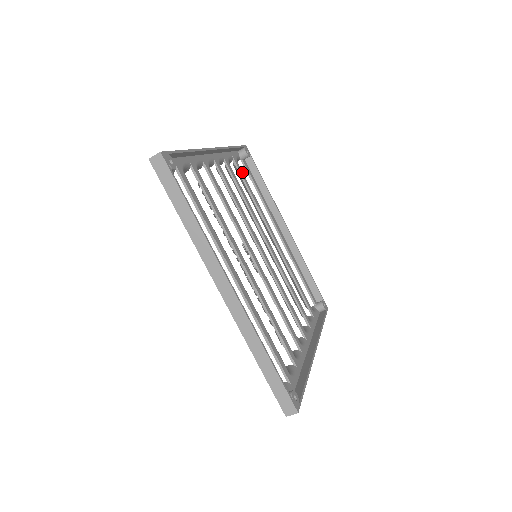
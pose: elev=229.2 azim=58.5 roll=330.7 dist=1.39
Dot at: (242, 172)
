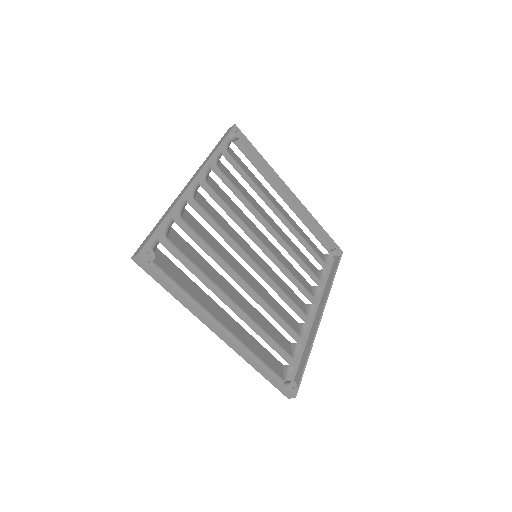
Dot at: (234, 161)
